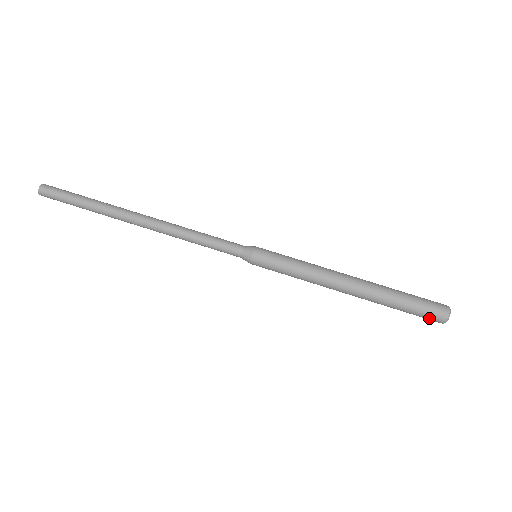
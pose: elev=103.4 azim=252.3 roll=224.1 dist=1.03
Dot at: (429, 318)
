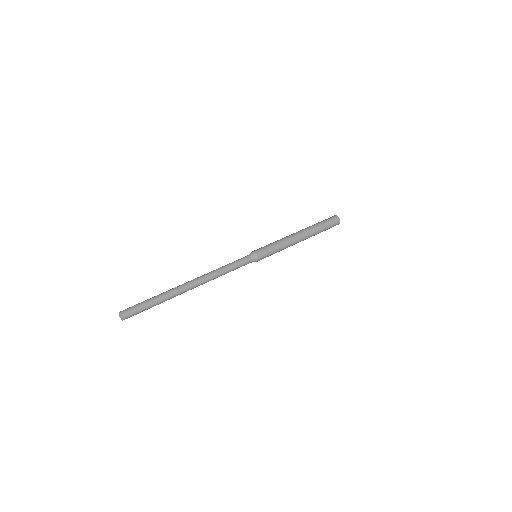
Dot at: (334, 220)
